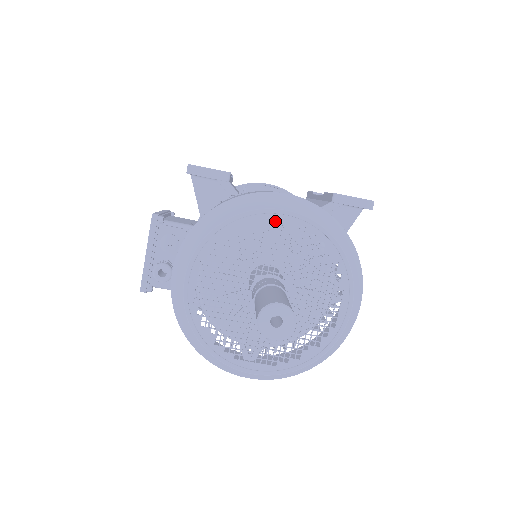
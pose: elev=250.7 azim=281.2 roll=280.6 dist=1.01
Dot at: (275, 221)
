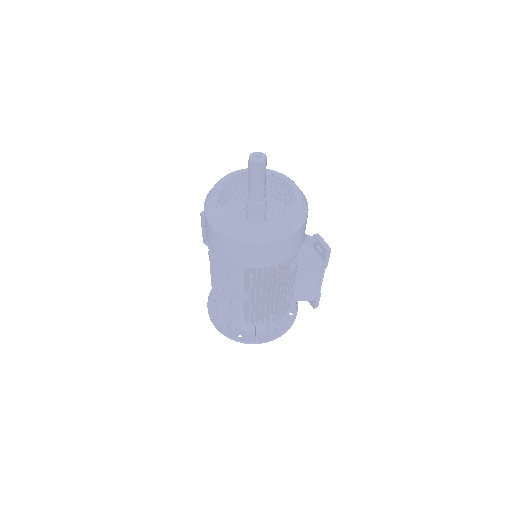
Dot at: (285, 208)
